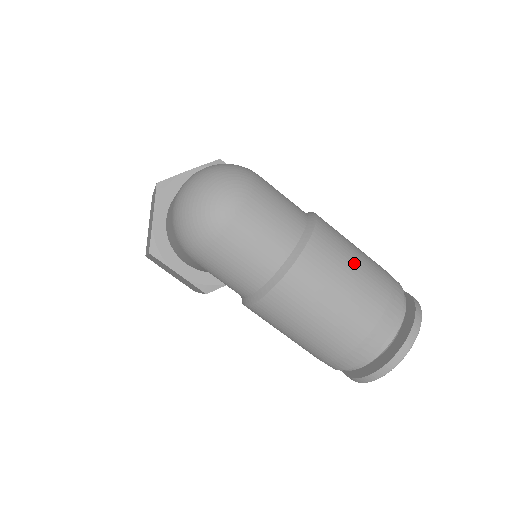
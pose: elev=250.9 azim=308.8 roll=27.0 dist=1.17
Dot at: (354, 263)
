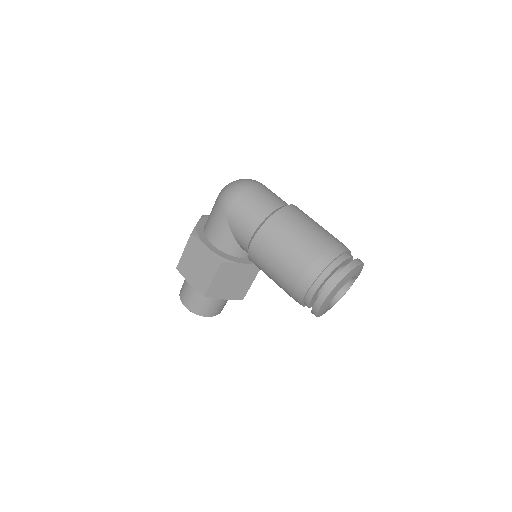
Dot at: occluded
